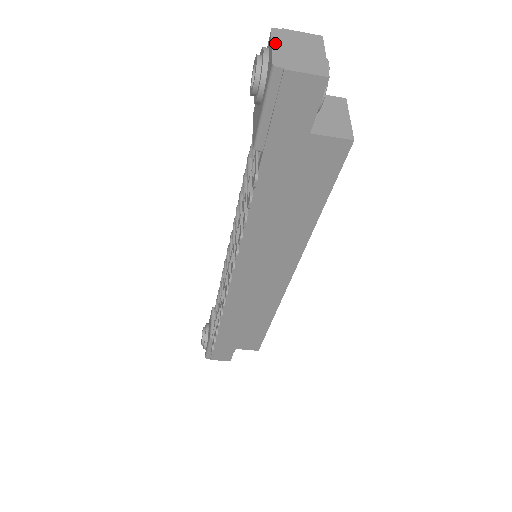
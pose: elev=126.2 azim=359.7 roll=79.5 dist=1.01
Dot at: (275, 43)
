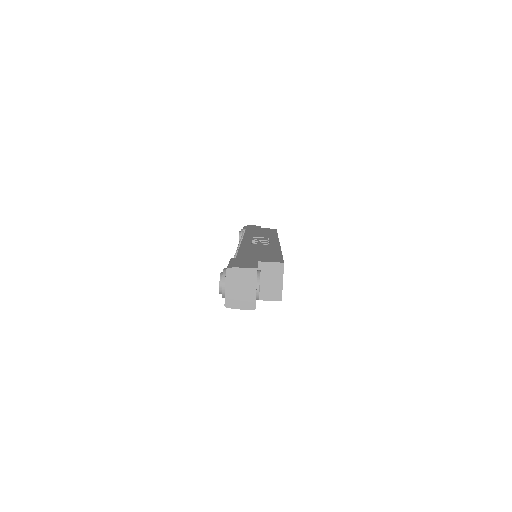
Dot at: (227, 285)
